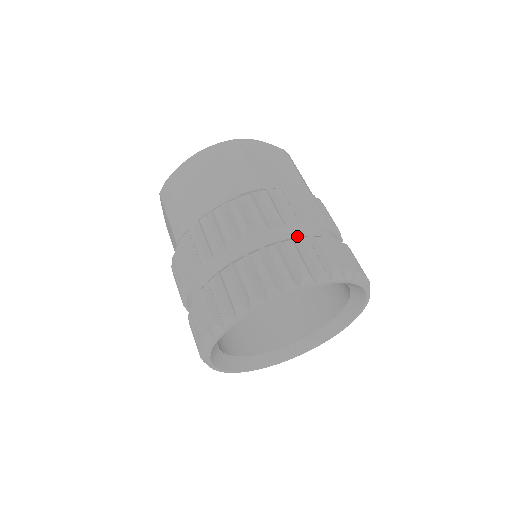
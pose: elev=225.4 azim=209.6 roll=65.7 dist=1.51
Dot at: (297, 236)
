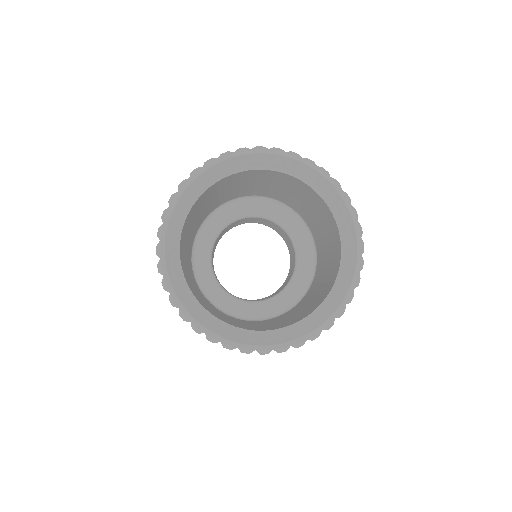
Dot at: occluded
